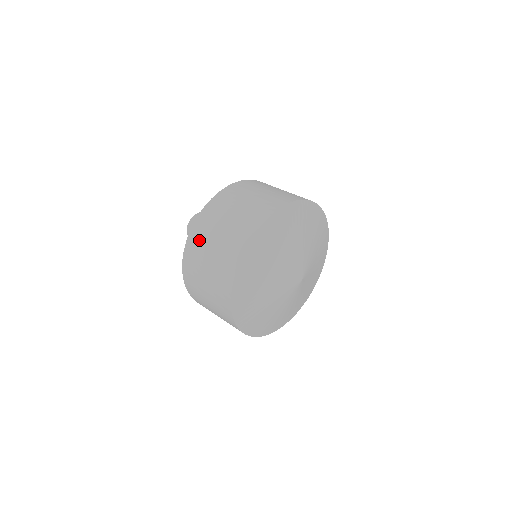
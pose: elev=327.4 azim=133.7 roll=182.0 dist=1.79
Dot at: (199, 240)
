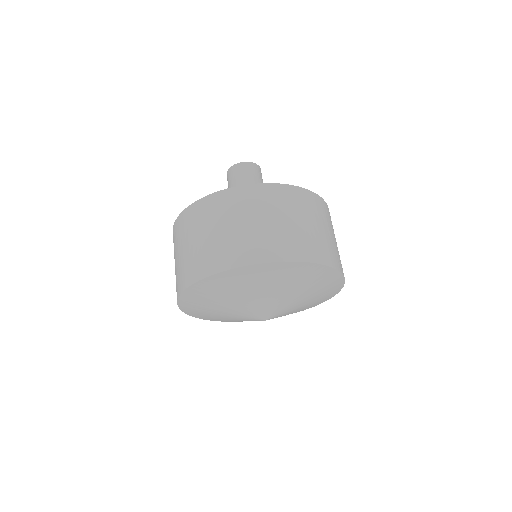
Dot at: (210, 211)
